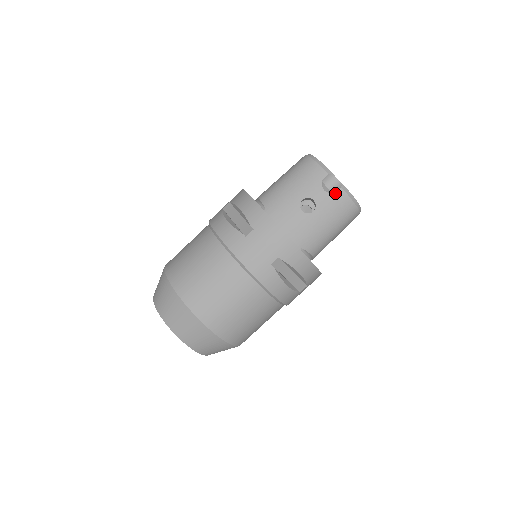
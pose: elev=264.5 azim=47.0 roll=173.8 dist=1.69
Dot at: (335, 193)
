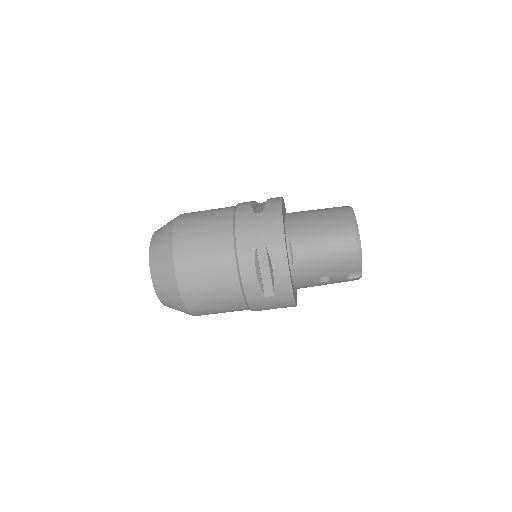
Dot at: (351, 279)
